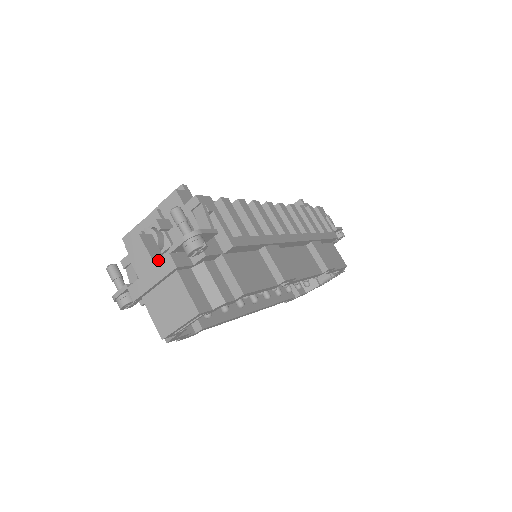
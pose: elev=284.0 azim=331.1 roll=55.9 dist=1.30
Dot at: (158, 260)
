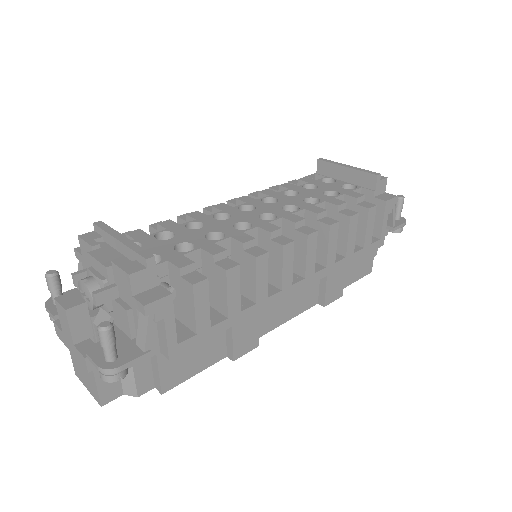
Dot at: (81, 336)
